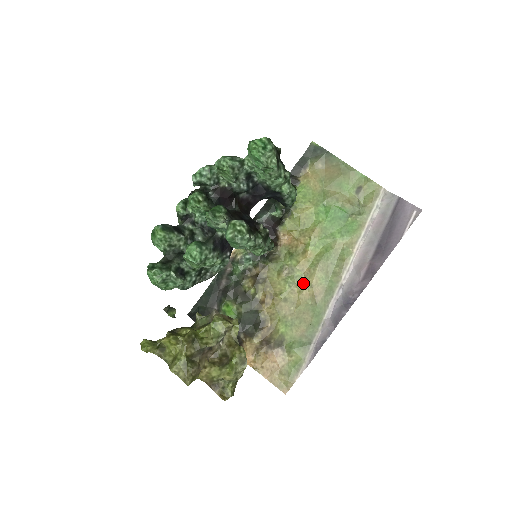
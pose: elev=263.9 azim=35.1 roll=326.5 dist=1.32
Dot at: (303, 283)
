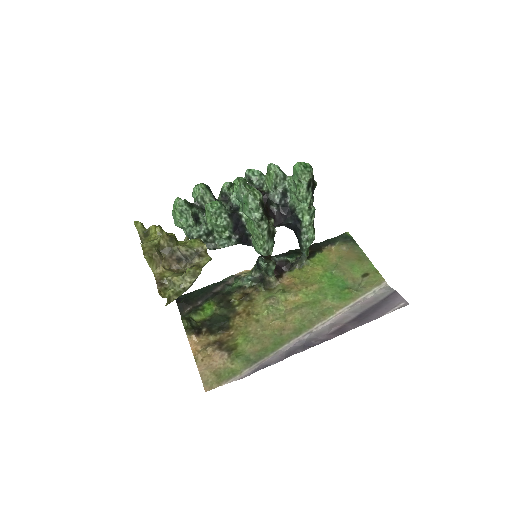
Dot at: (280, 316)
